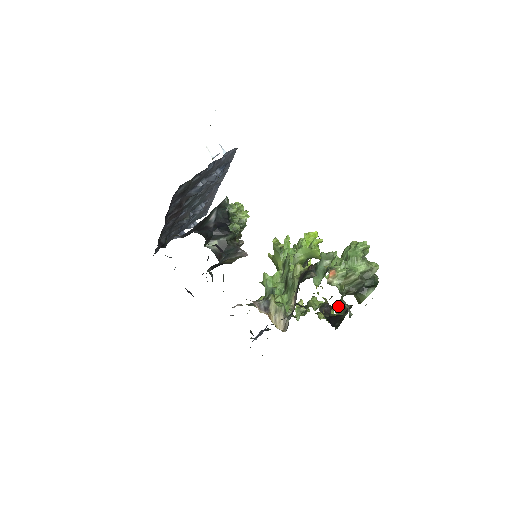
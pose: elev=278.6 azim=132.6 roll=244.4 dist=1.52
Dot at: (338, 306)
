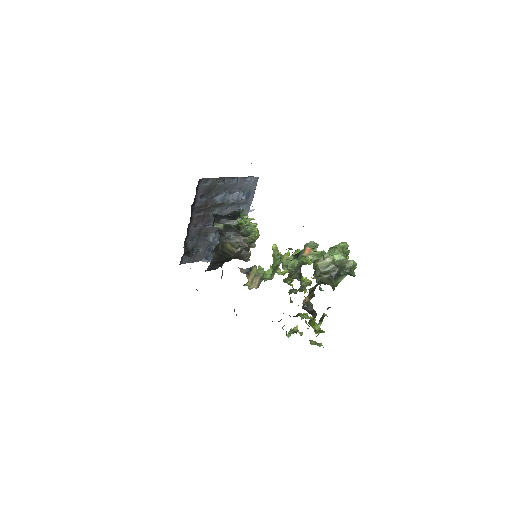
Dot at: (323, 314)
